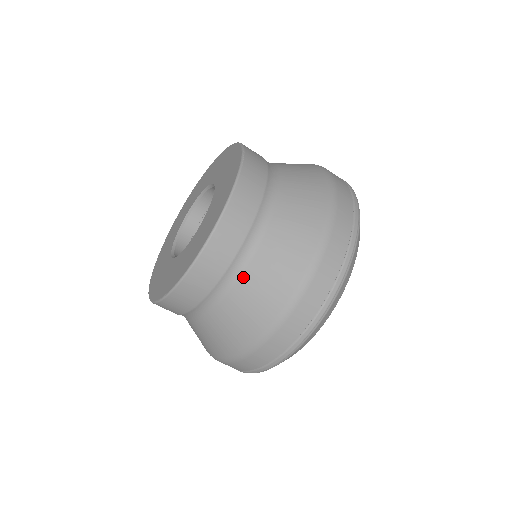
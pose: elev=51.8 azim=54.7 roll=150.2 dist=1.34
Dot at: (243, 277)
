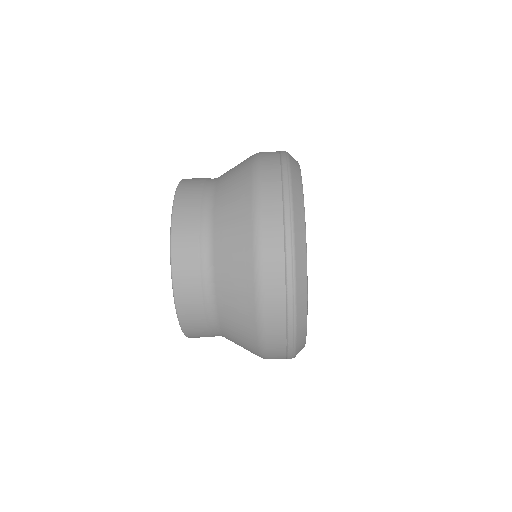
Dot at: (215, 223)
